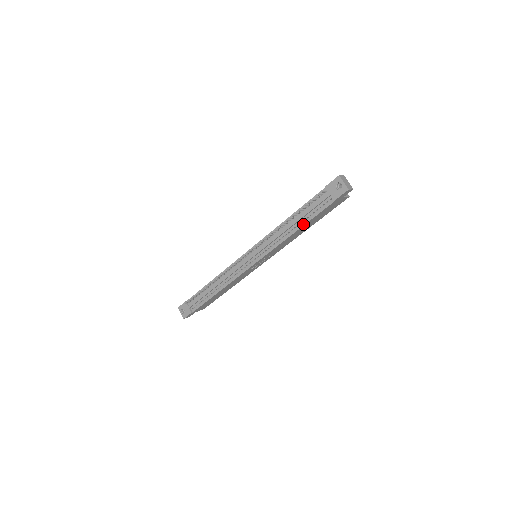
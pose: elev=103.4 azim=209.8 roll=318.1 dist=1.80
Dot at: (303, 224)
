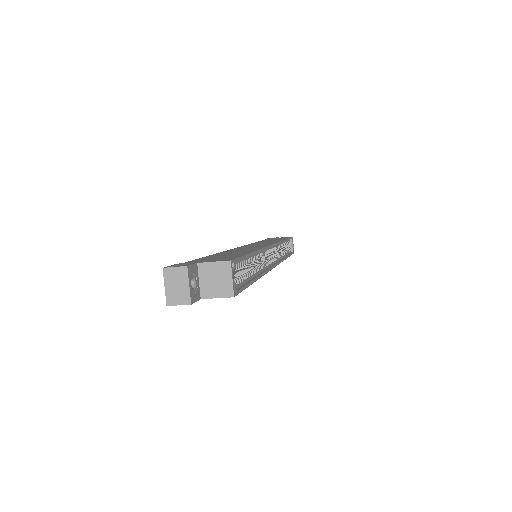
Dot at: occluded
